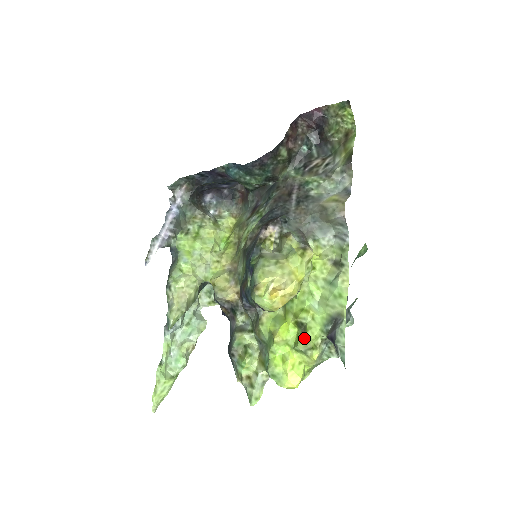
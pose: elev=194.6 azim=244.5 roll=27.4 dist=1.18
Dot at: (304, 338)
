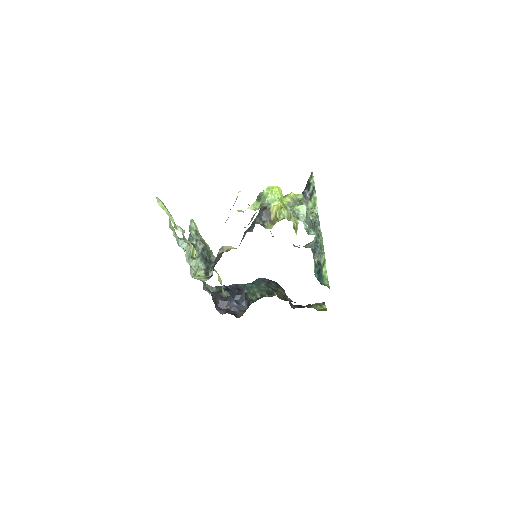
Dot at: occluded
